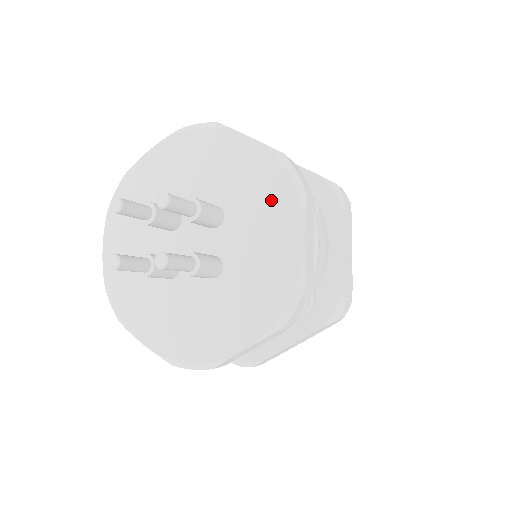
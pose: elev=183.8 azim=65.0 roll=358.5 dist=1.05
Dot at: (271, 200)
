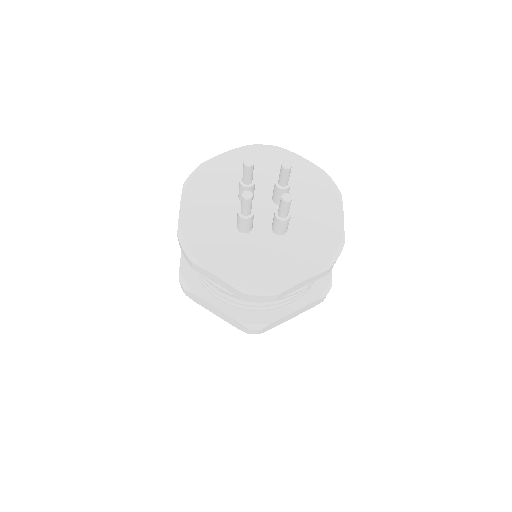
Dot at: (321, 194)
